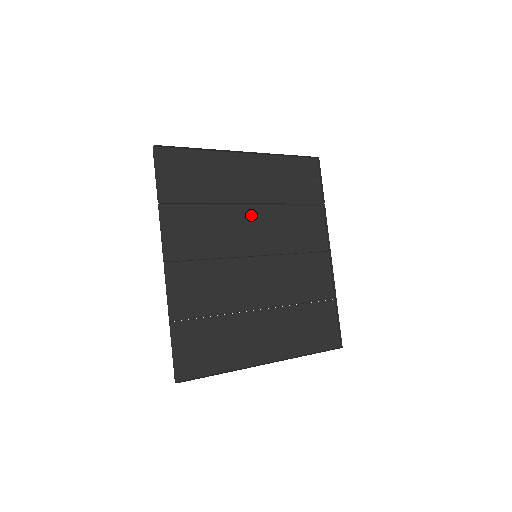
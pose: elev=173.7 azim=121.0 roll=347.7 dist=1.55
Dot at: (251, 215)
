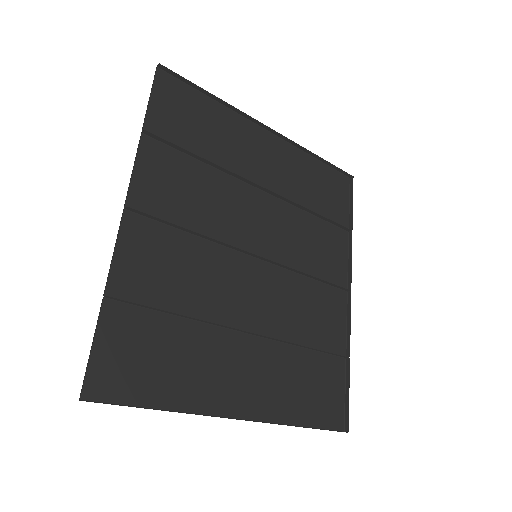
Dot at: (261, 204)
